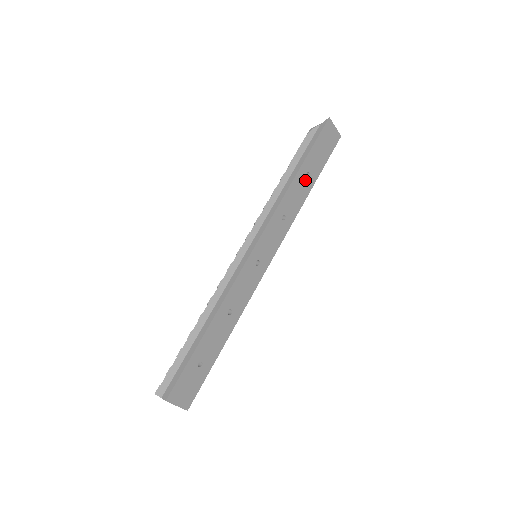
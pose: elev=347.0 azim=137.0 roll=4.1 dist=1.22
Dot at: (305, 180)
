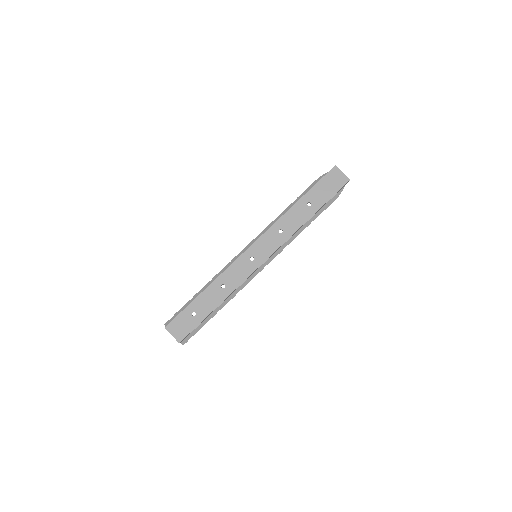
Dot at: (306, 208)
